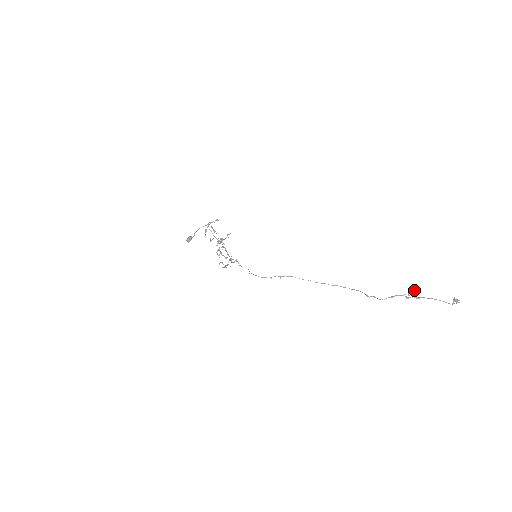
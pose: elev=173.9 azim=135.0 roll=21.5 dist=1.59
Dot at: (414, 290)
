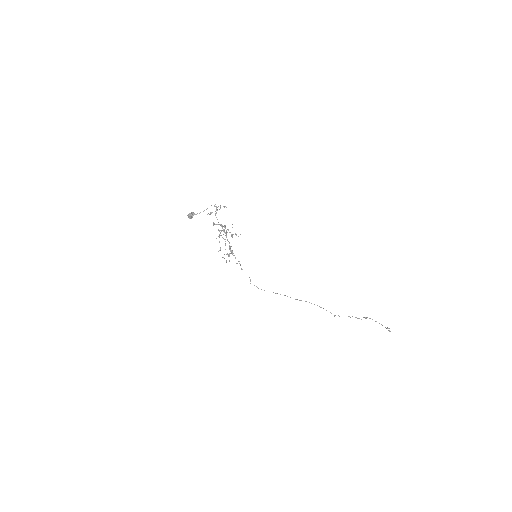
Dot at: occluded
